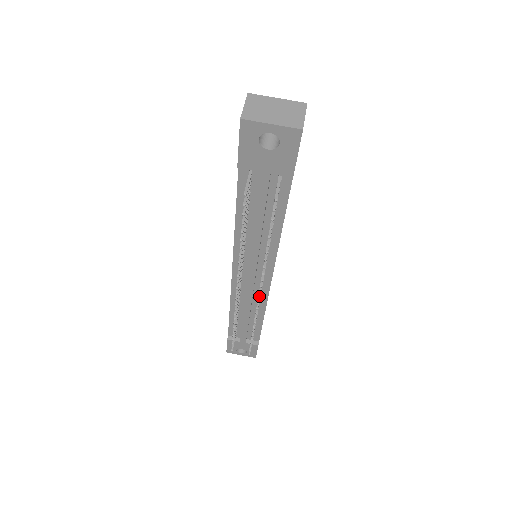
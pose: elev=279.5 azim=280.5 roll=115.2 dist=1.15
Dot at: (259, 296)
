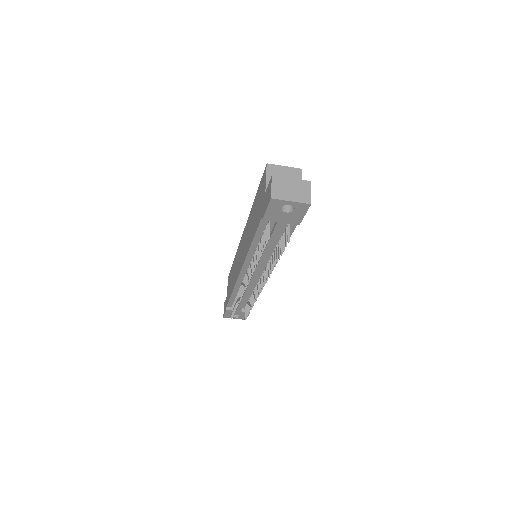
Dot at: (262, 288)
